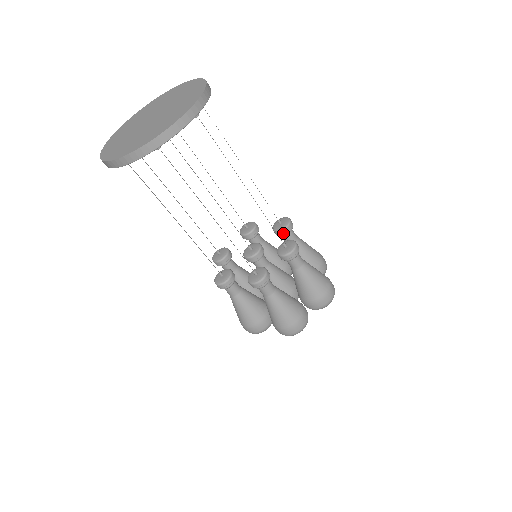
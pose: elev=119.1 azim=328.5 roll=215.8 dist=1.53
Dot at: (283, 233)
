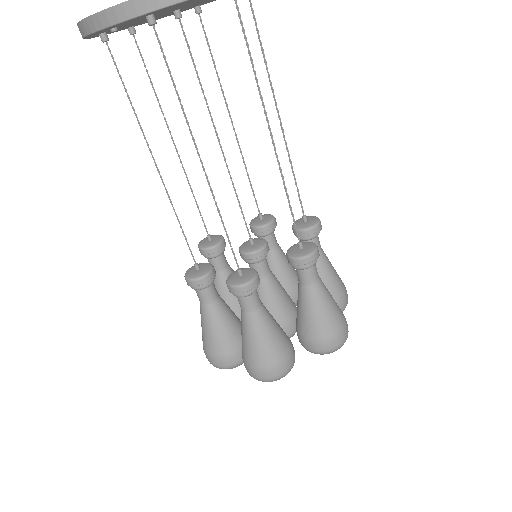
Dot at: (272, 226)
